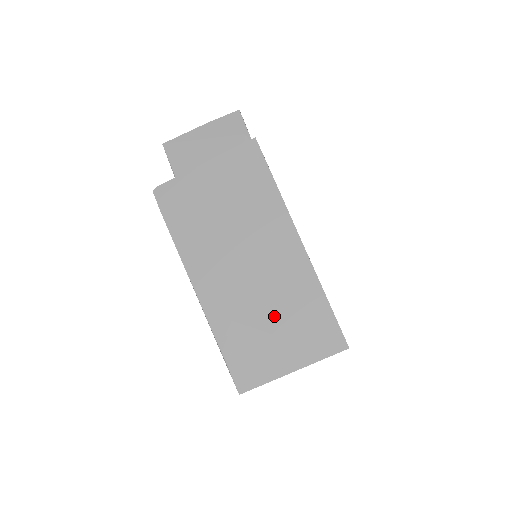
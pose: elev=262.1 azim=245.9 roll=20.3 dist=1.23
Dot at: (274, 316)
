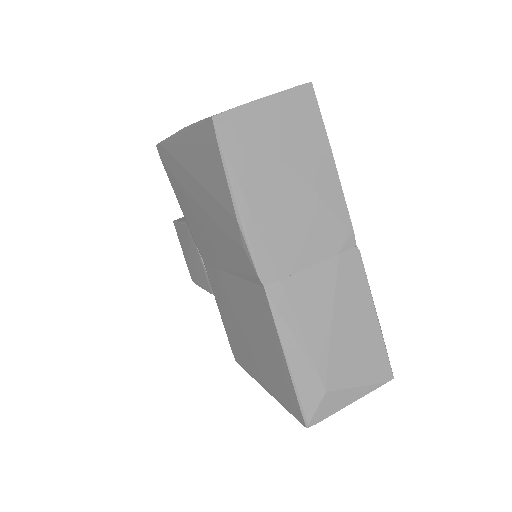
Dot at: occluded
